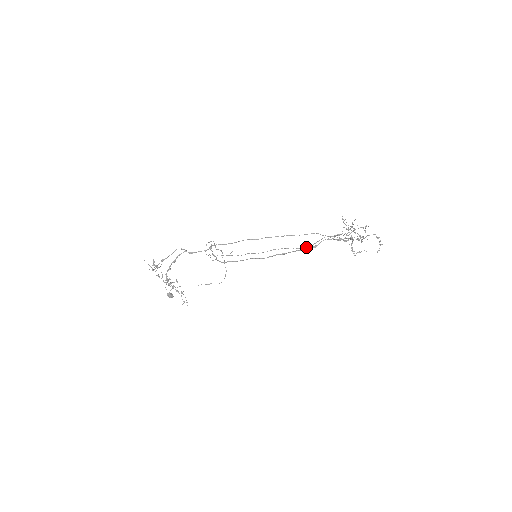
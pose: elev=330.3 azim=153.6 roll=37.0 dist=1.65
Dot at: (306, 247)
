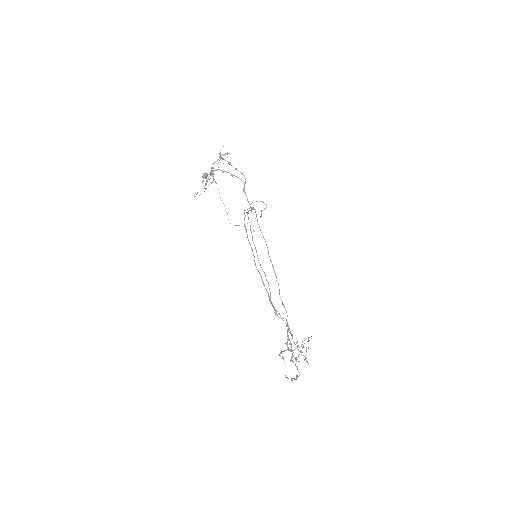
Dot at: occluded
